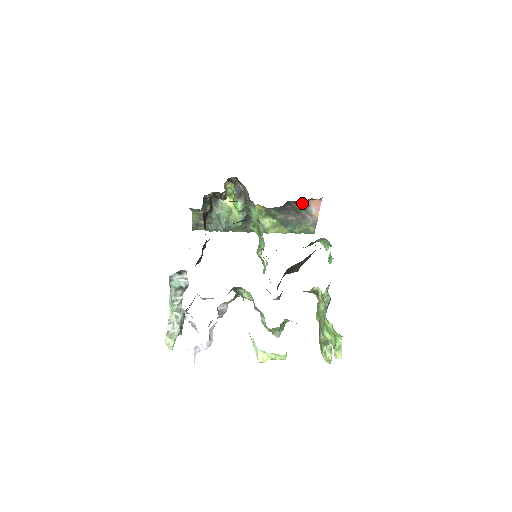
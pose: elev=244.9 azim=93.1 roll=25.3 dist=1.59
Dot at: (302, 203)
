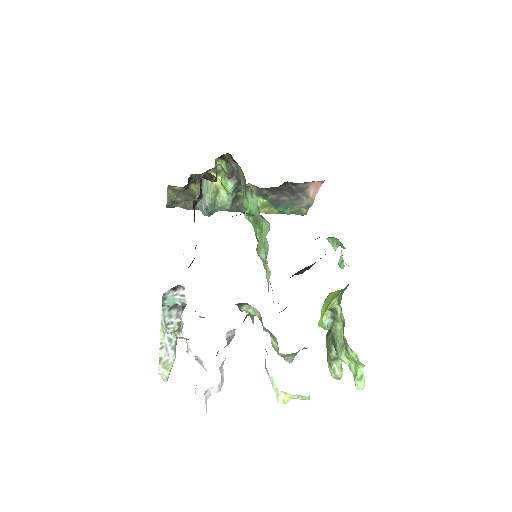
Dot at: (300, 184)
